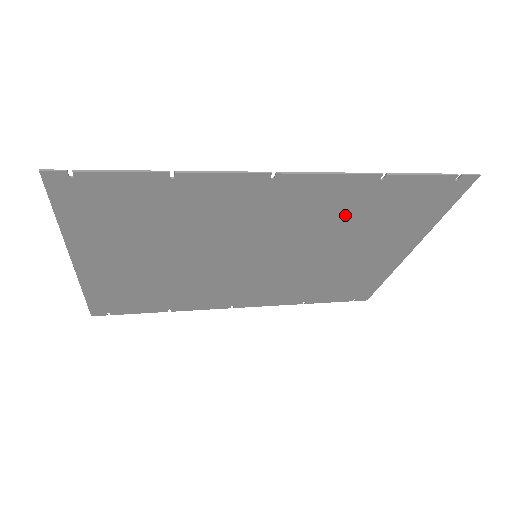
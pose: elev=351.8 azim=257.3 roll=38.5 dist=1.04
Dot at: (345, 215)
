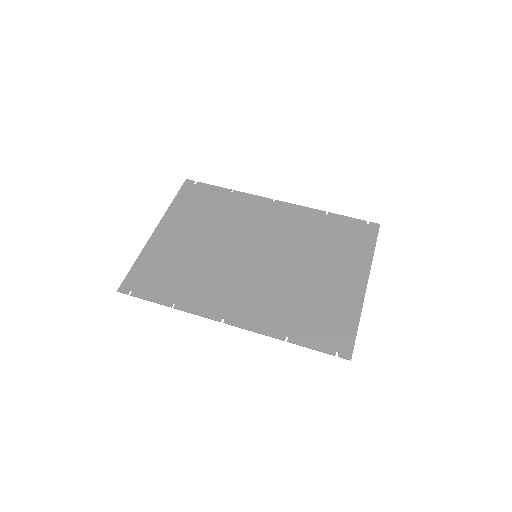
Dot at: (287, 305)
